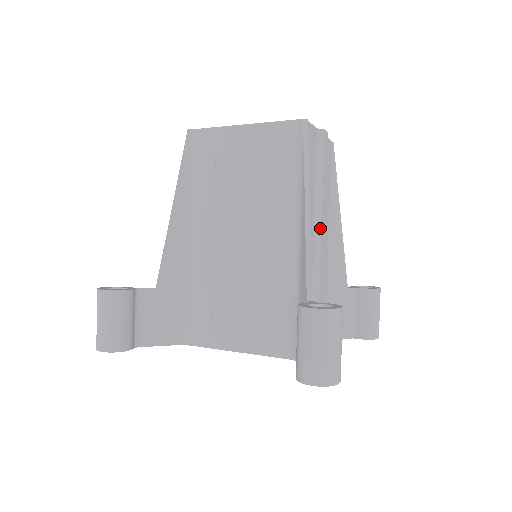
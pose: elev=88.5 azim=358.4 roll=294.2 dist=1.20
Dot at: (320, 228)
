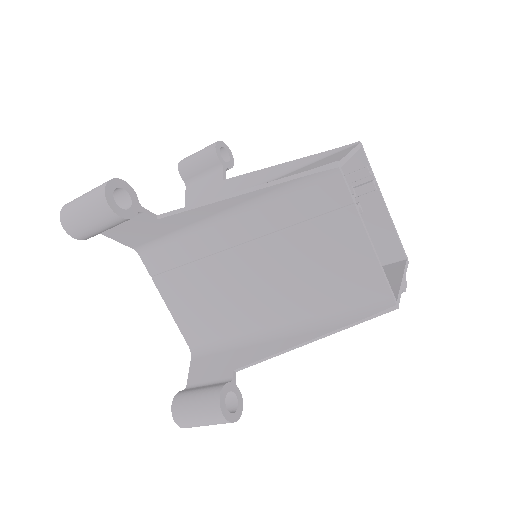
Dot at: occluded
